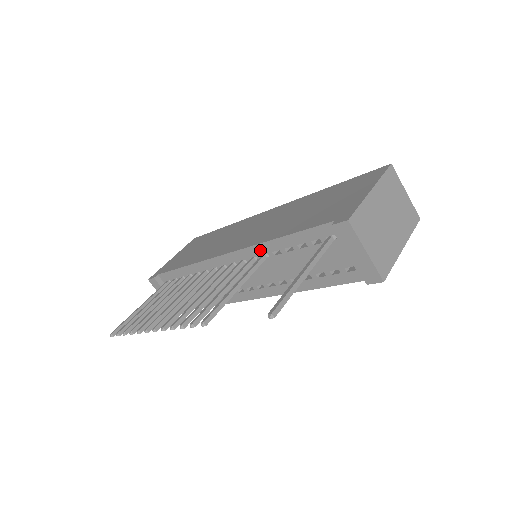
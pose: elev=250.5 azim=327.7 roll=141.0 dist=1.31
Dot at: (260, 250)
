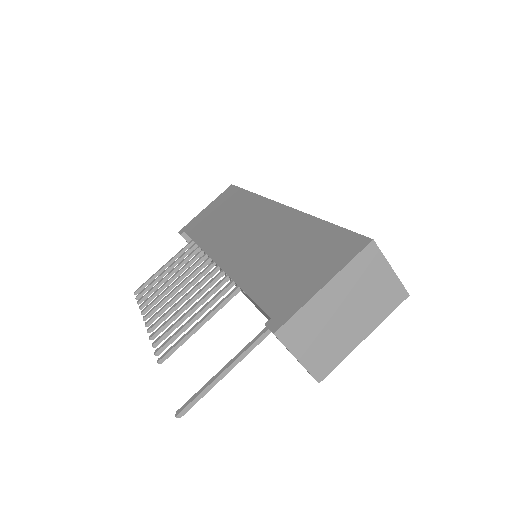
Dot at: occluded
